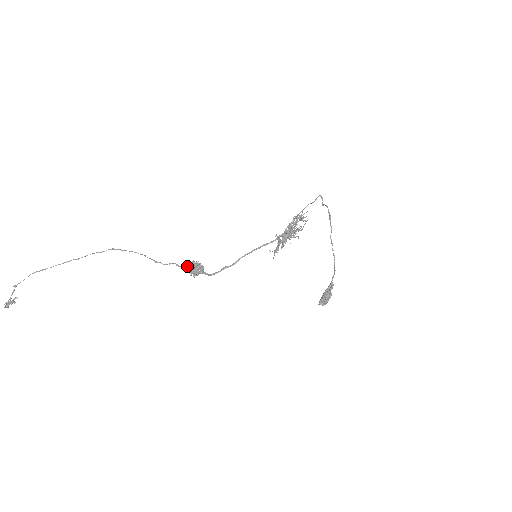
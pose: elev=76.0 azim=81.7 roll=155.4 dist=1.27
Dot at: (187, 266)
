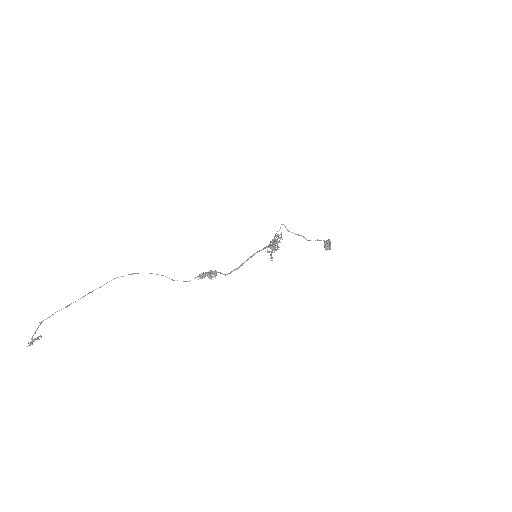
Dot at: (201, 275)
